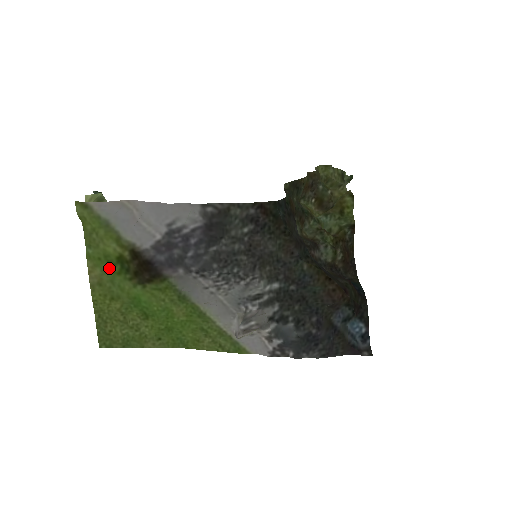
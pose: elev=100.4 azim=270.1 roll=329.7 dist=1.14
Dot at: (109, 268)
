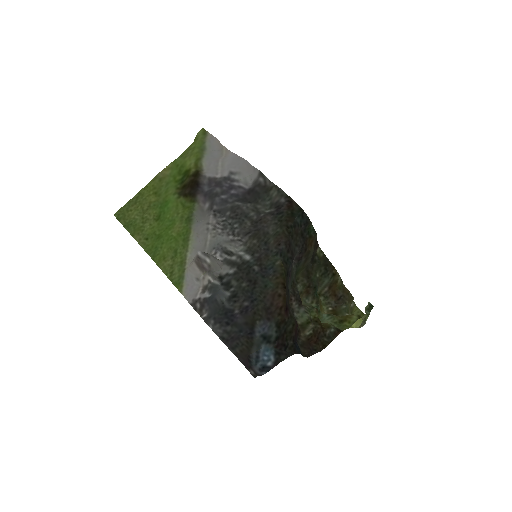
Dot at: (176, 175)
